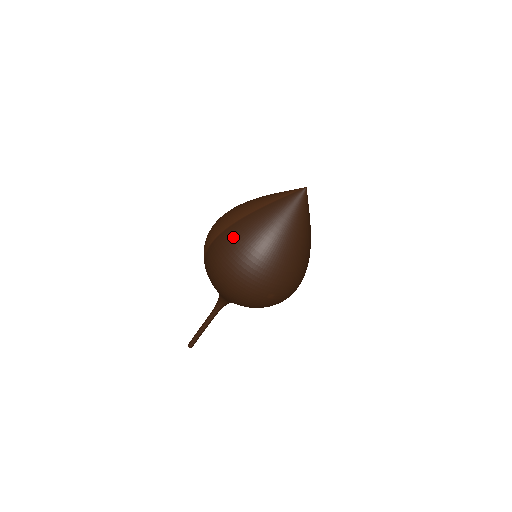
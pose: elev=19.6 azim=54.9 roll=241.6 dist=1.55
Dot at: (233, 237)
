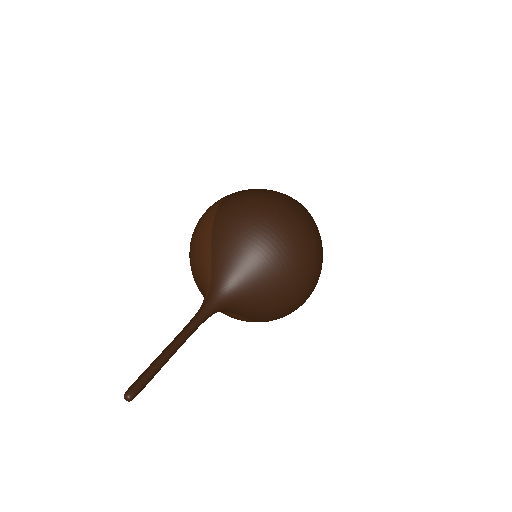
Dot at: occluded
